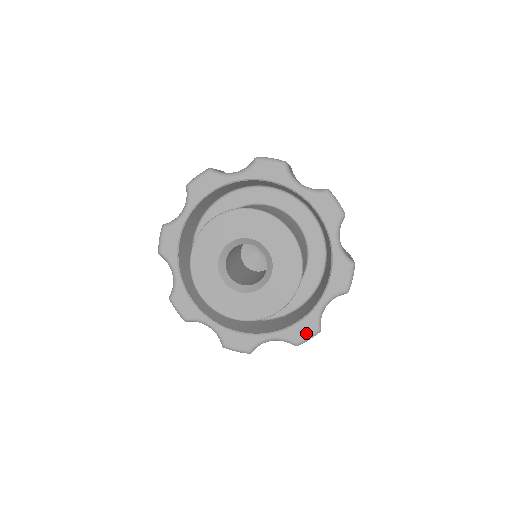
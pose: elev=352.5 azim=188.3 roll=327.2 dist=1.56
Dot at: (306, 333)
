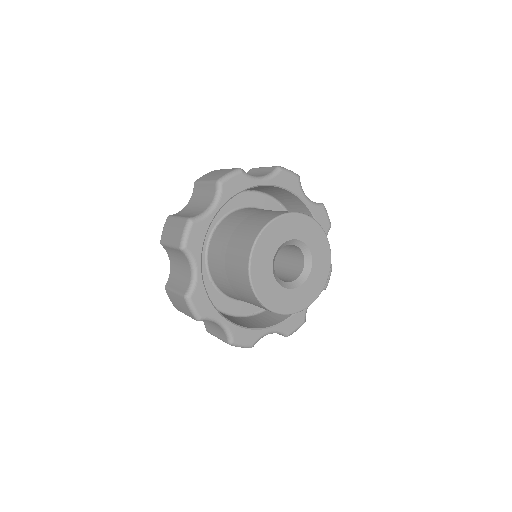
Dot at: occluded
